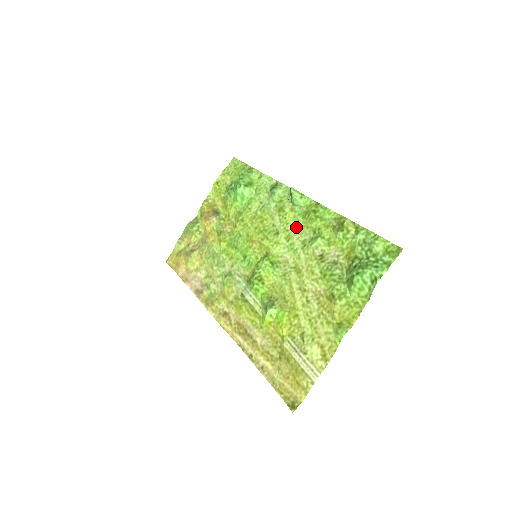
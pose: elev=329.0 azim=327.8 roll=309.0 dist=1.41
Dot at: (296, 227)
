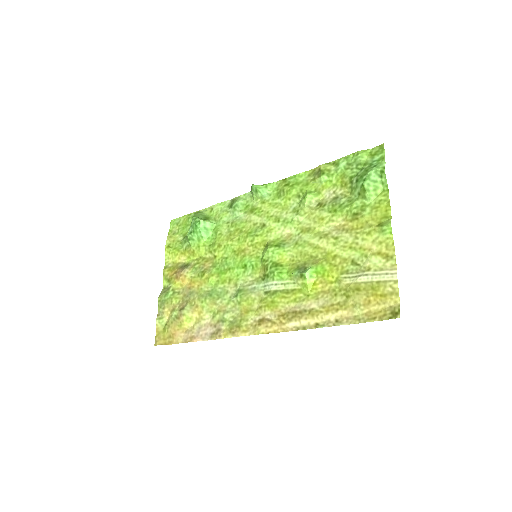
Dot at: (278, 208)
